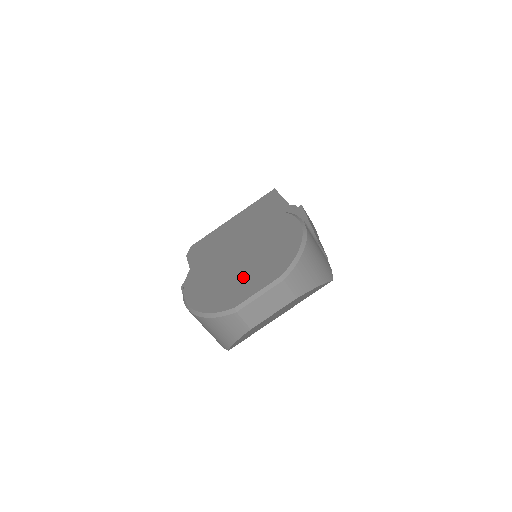
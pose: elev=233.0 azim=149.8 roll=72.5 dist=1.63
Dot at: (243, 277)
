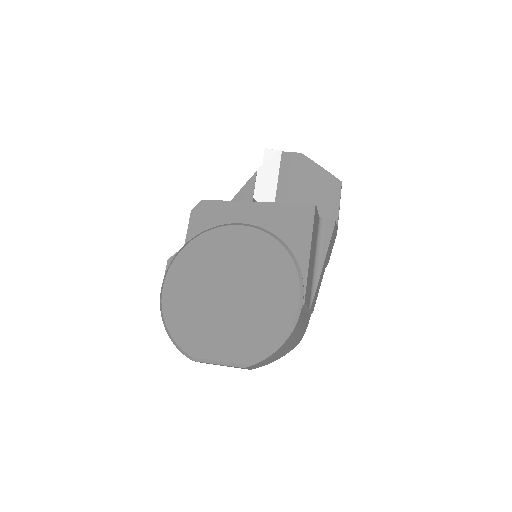
Dot at: (217, 325)
